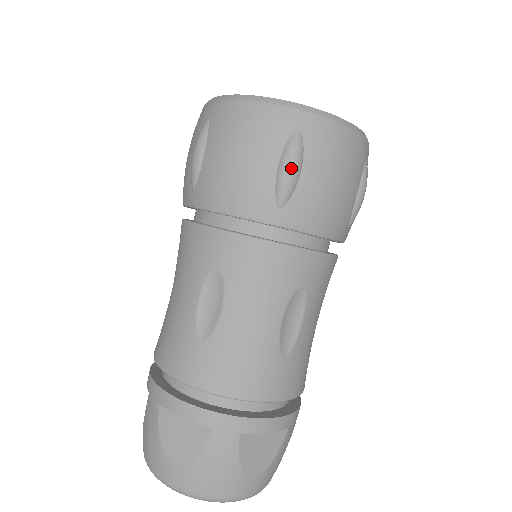
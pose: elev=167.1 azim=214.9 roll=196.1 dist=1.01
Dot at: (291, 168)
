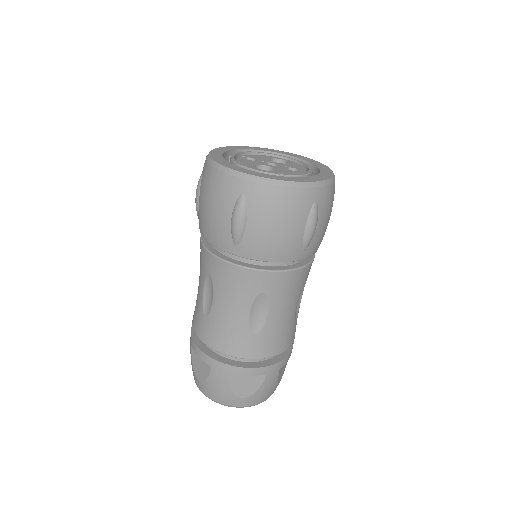
Dot at: (314, 228)
